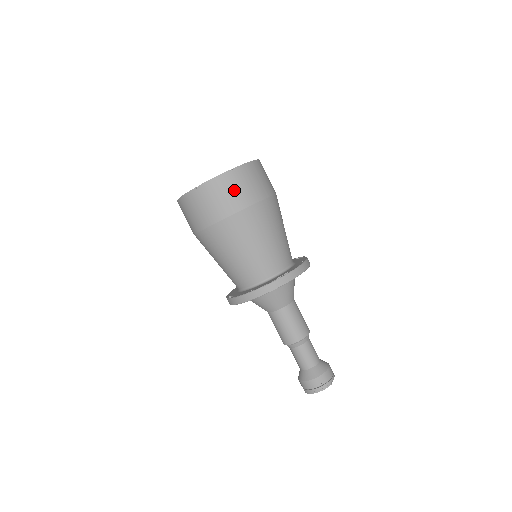
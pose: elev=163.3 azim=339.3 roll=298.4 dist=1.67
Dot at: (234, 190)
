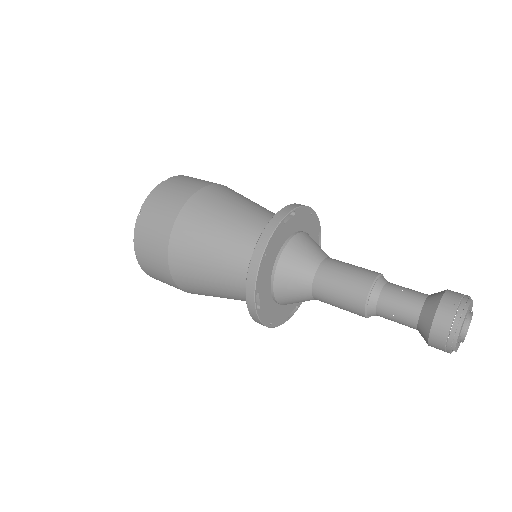
Dot at: (176, 188)
